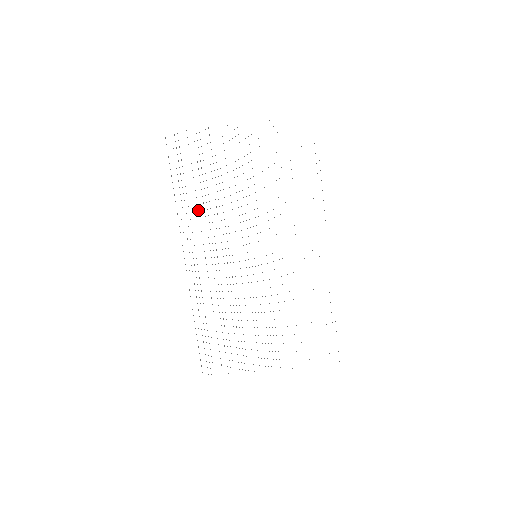
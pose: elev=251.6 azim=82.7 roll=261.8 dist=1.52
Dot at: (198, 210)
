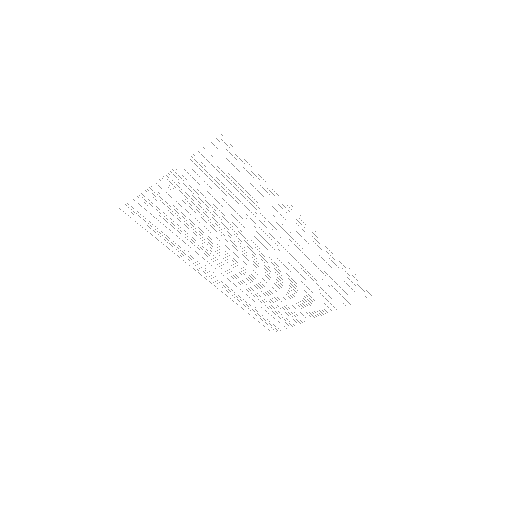
Dot at: occluded
